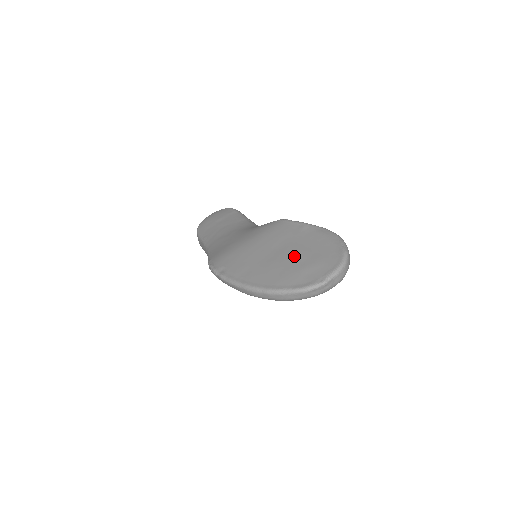
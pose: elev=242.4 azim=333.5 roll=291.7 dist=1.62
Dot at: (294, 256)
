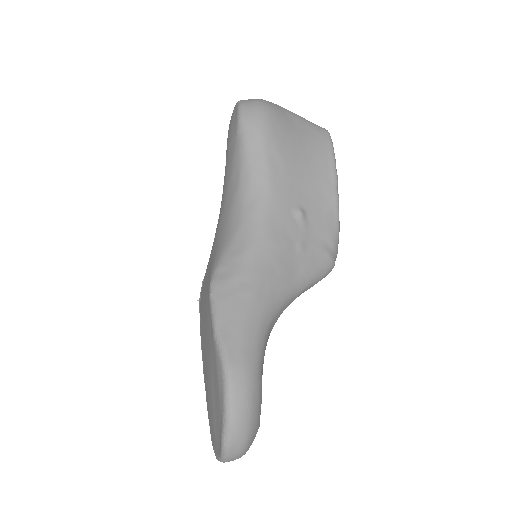
Dot at: (209, 384)
